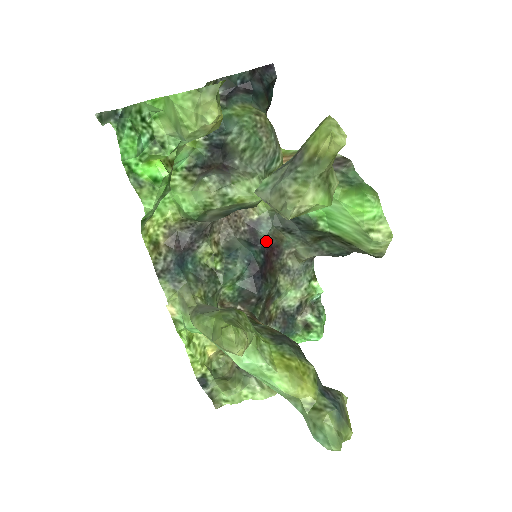
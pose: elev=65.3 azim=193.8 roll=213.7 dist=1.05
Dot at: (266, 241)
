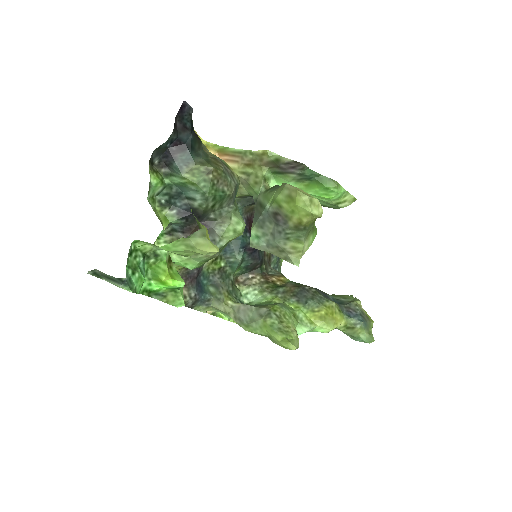
Dot at: occluded
